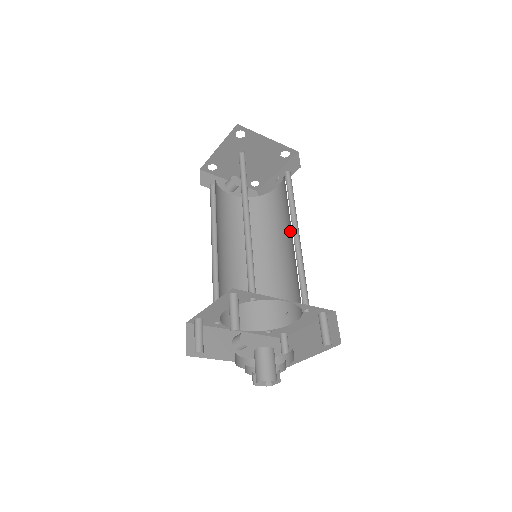
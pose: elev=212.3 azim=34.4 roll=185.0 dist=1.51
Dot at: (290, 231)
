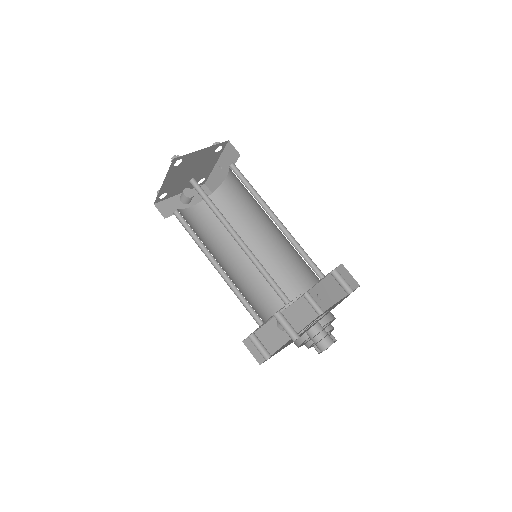
Dot at: (266, 217)
